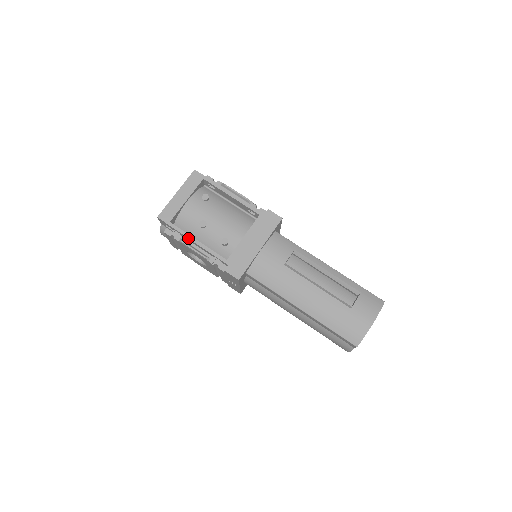
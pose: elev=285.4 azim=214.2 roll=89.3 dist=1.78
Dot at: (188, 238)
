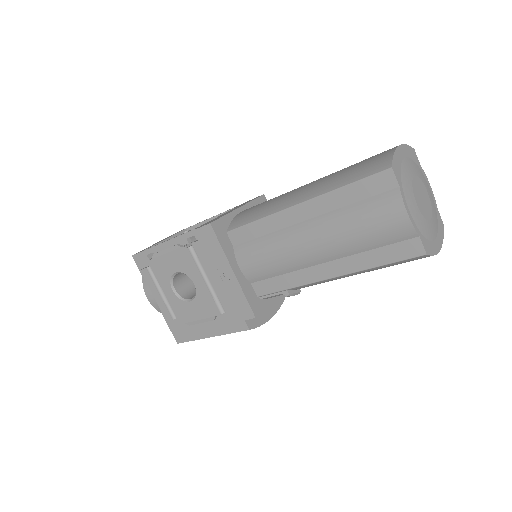
Dot at: (159, 244)
